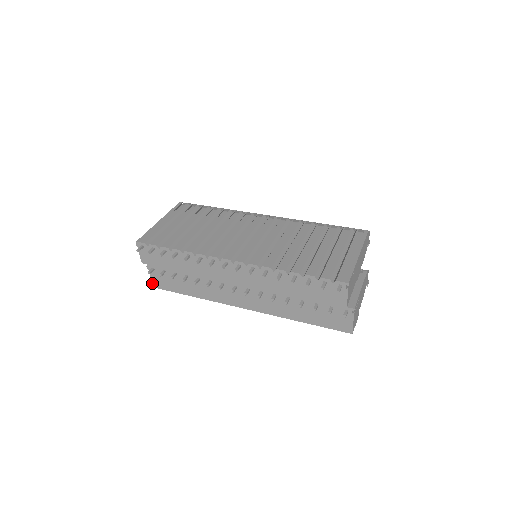
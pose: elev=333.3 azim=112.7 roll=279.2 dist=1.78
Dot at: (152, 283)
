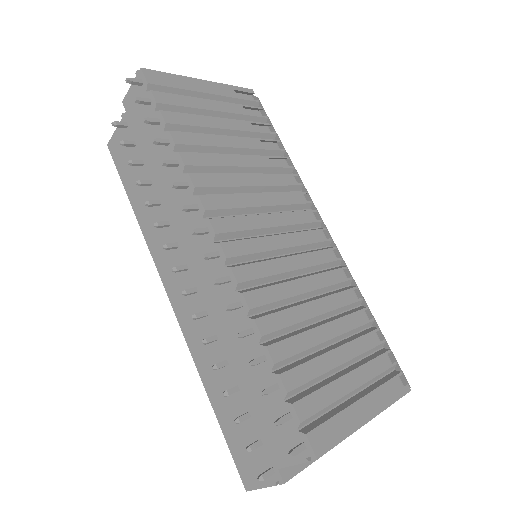
Dot at: (111, 139)
